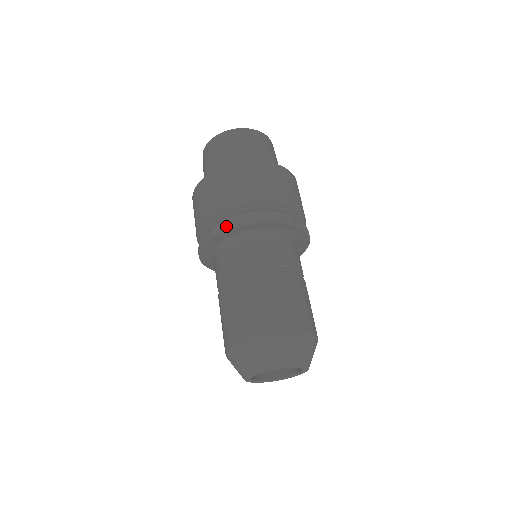
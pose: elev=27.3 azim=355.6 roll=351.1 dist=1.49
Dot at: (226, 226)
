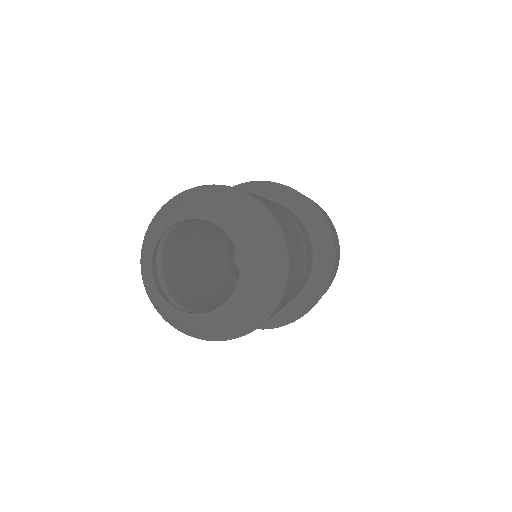
Dot at: occluded
